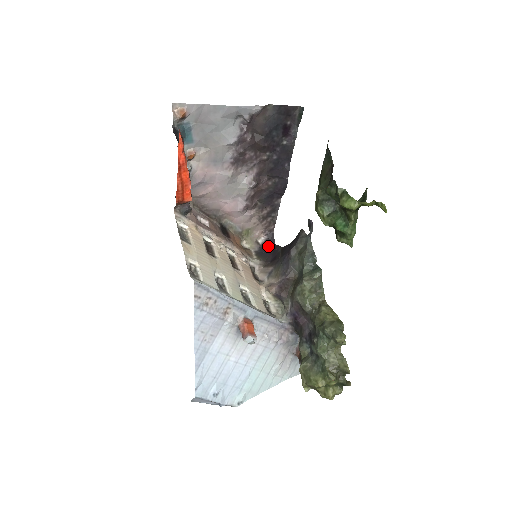
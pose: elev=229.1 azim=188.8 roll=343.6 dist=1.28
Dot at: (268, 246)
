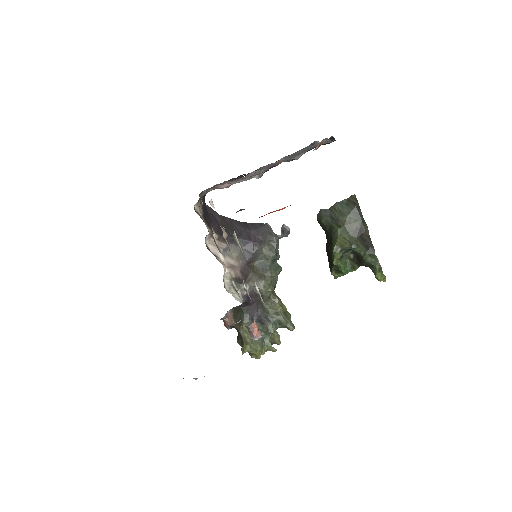
Dot at: (203, 206)
